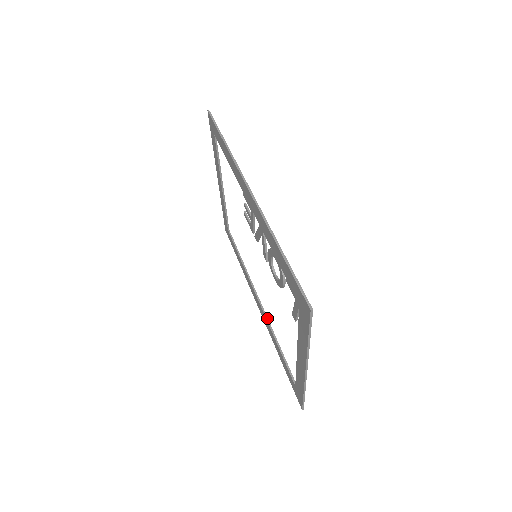
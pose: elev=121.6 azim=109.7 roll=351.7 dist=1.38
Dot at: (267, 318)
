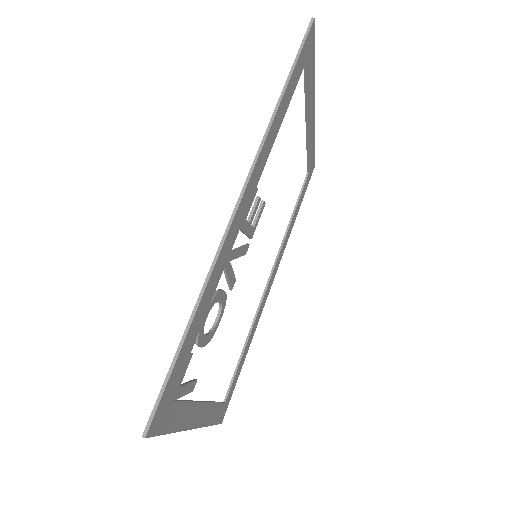
Dot at: (258, 310)
